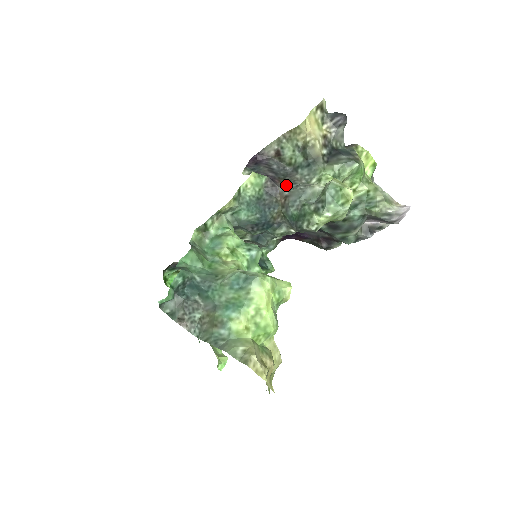
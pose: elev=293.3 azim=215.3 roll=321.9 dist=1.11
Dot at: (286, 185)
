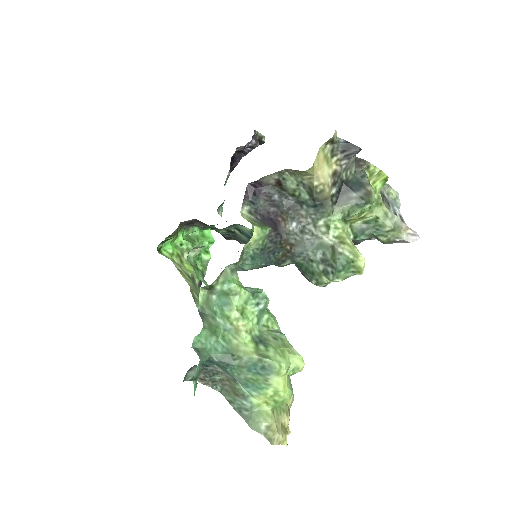
Dot at: (290, 225)
